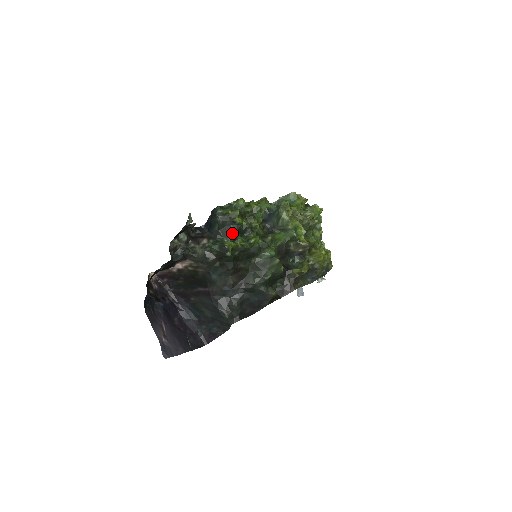
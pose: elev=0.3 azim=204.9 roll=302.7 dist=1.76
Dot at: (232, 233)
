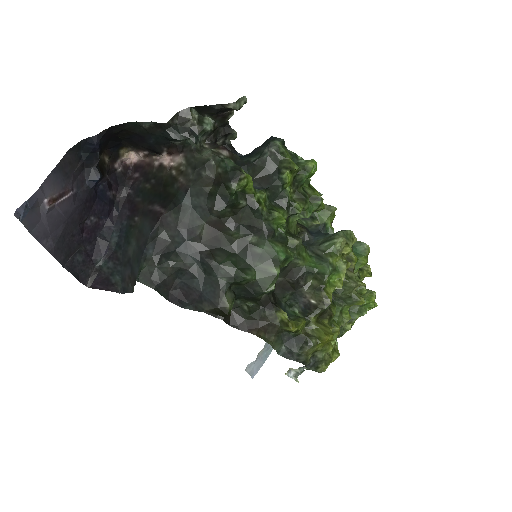
Dot at: (263, 182)
